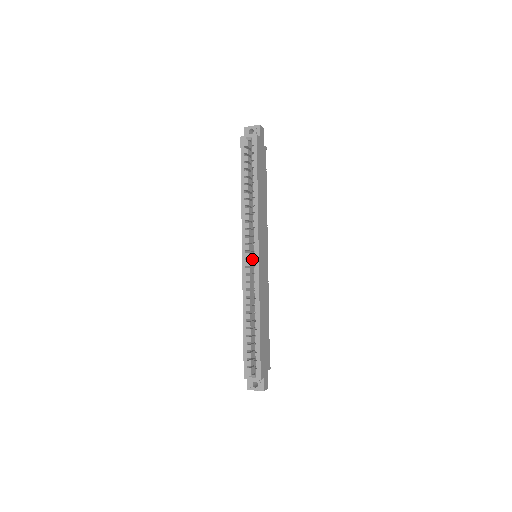
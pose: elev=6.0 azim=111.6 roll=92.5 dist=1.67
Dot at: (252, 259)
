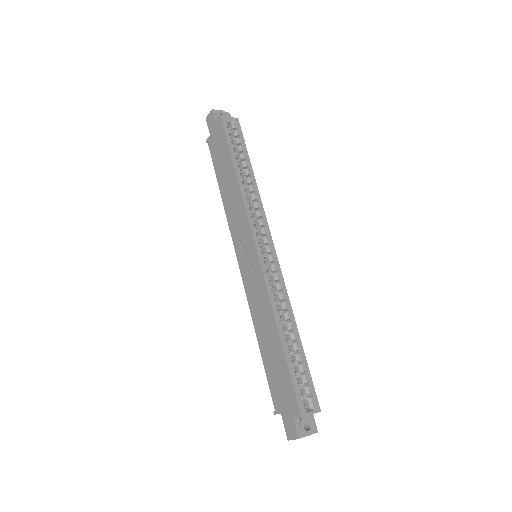
Dot at: (247, 262)
